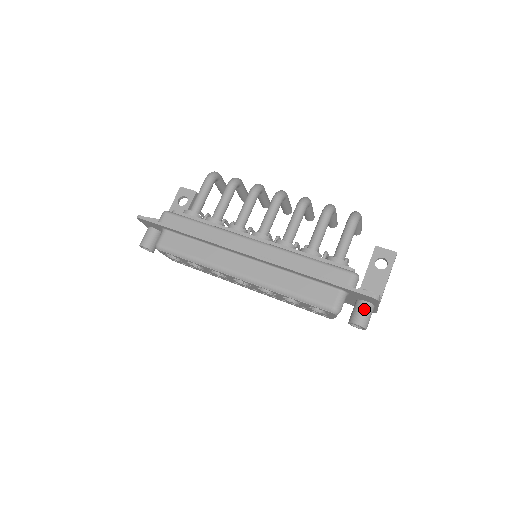
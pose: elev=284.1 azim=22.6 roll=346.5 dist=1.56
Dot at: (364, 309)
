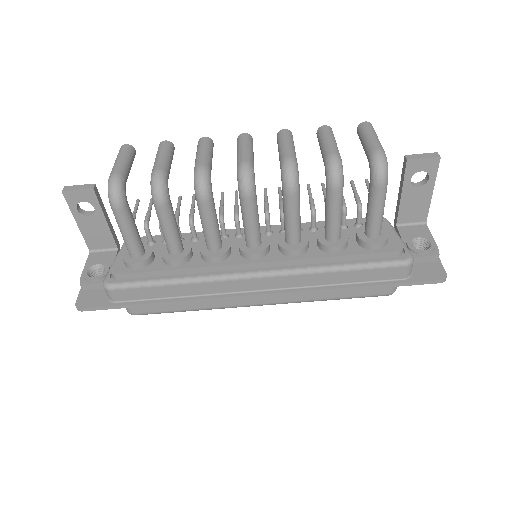
Dot at: occluded
